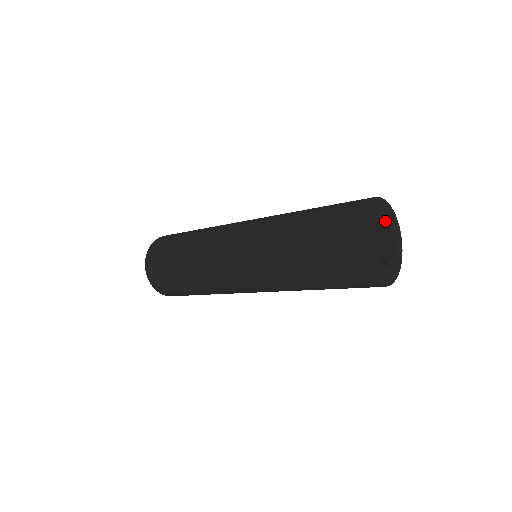
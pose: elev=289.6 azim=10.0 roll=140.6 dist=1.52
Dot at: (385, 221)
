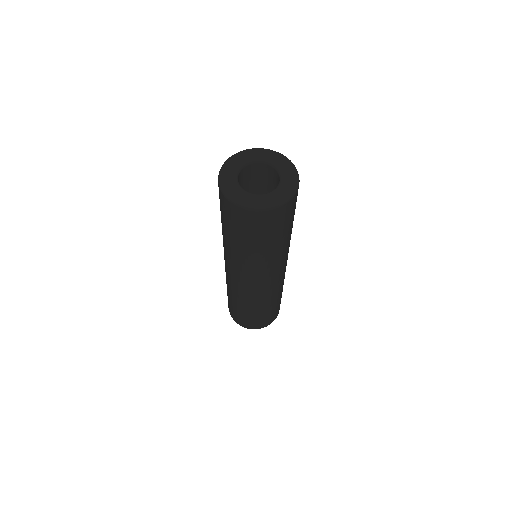
Dot at: (278, 172)
